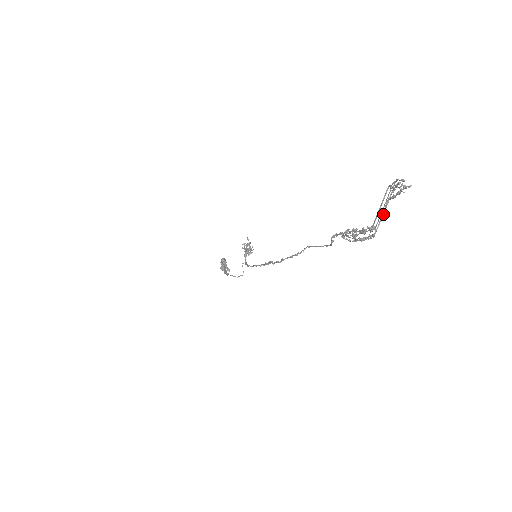
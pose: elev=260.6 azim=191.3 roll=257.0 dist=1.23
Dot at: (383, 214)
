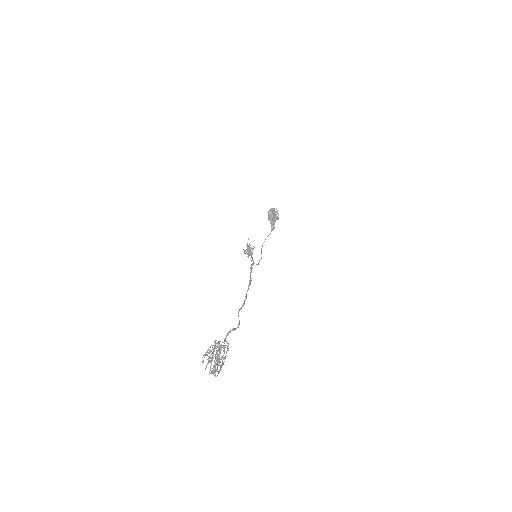
Dot at: occluded
